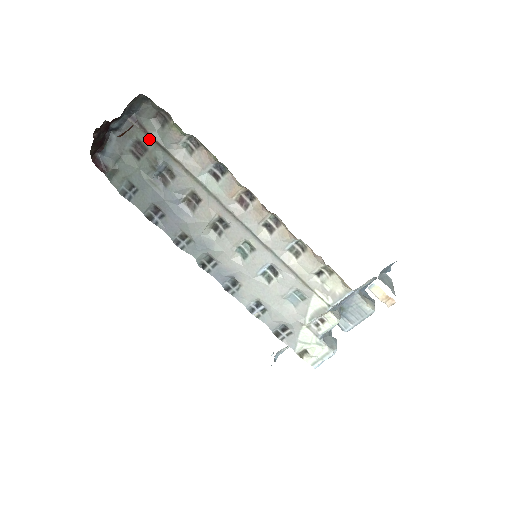
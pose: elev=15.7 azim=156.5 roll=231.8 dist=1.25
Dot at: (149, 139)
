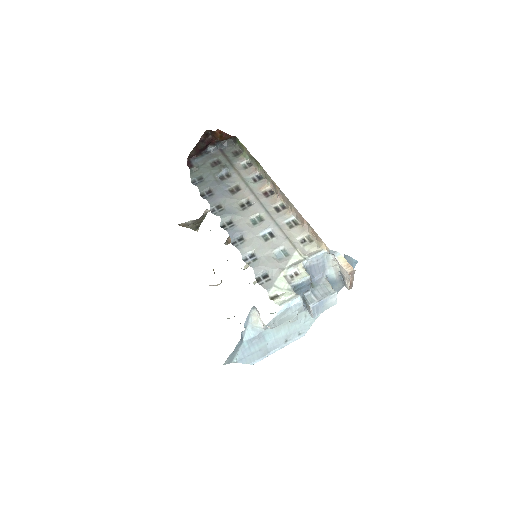
Dot at: (225, 159)
